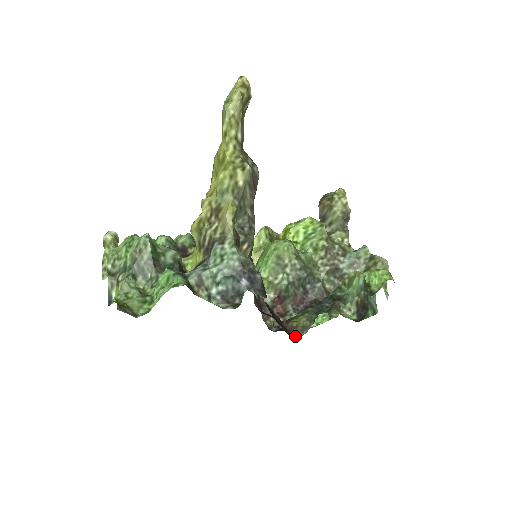
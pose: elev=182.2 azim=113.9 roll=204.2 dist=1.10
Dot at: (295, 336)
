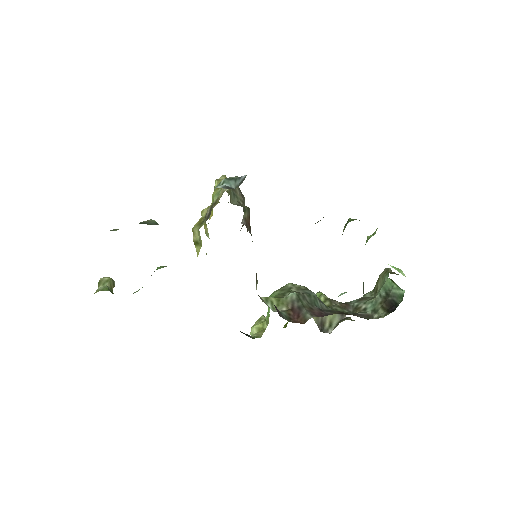
Dot at: occluded
